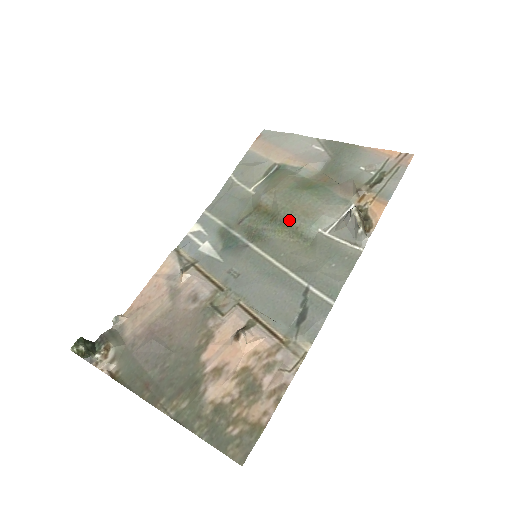
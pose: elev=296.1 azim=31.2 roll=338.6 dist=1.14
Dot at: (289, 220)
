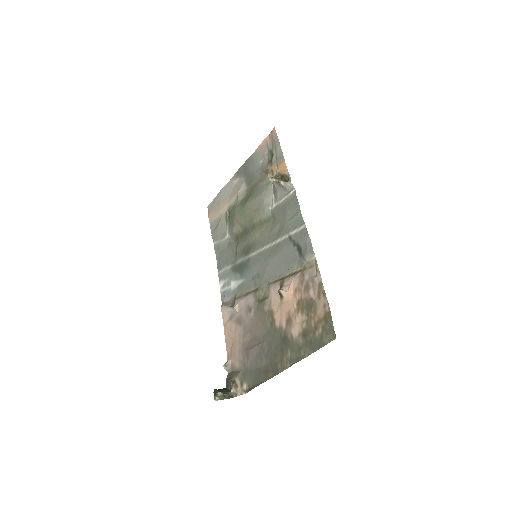
Dot at: (253, 223)
